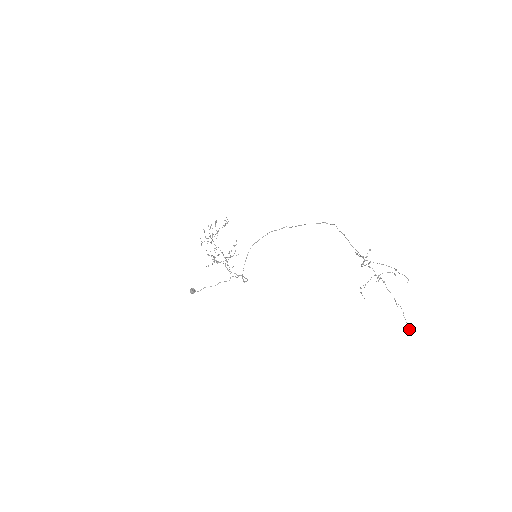
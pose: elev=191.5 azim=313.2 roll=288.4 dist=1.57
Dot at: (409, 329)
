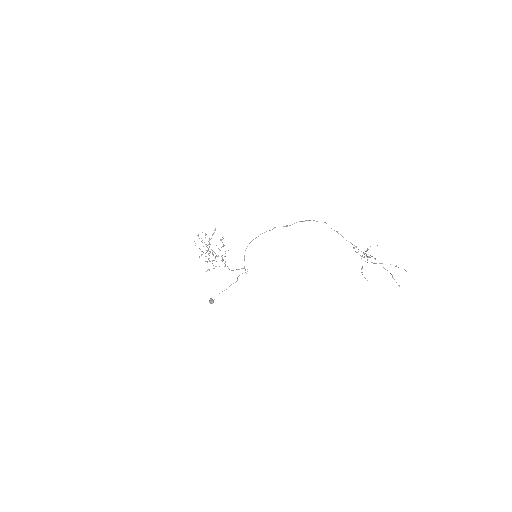
Dot at: (399, 286)
